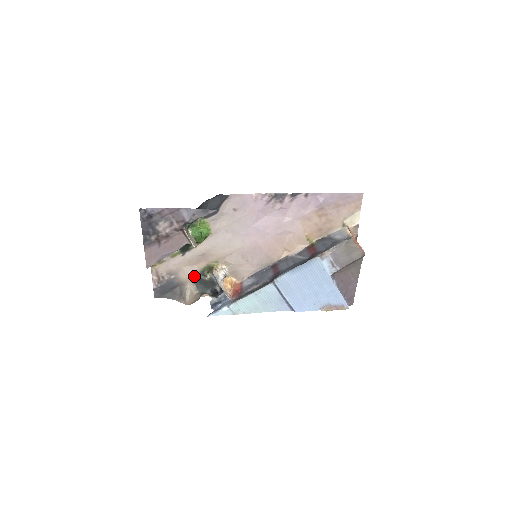
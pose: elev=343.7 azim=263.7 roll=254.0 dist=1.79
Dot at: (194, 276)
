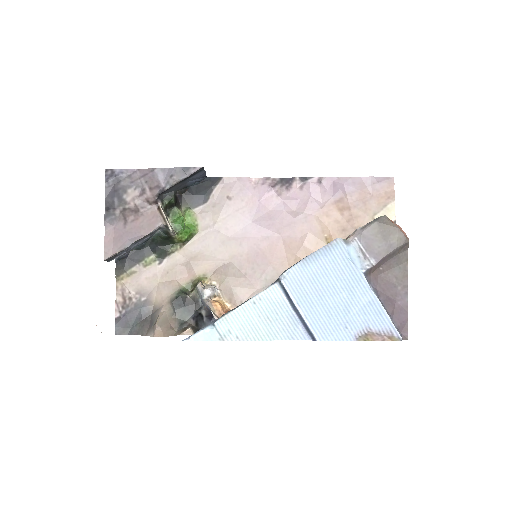
Dot at: (172, 295)
